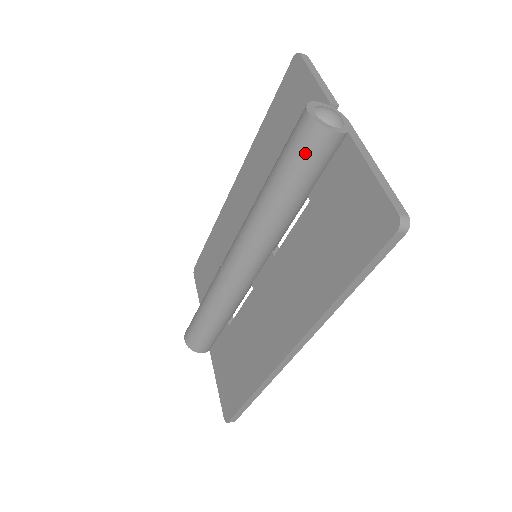
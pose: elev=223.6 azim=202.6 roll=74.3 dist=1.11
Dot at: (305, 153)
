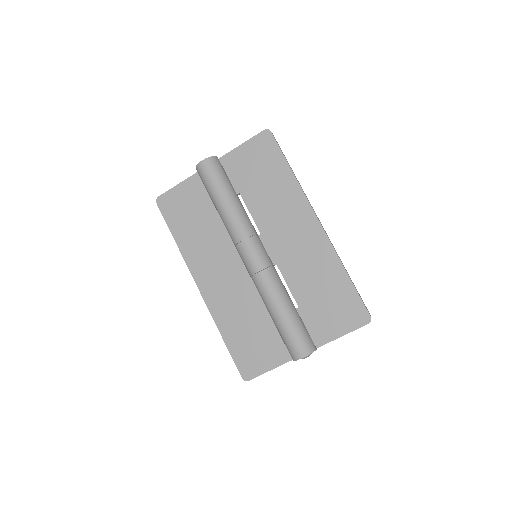
Dot at: (219, 171)
